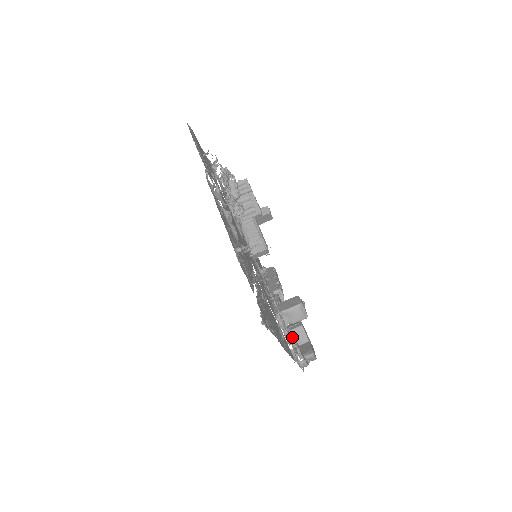
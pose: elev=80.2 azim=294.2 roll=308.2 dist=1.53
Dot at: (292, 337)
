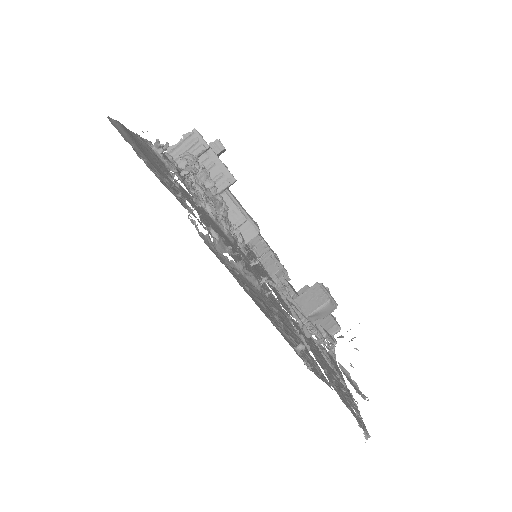
Dot at: (318, 327)
